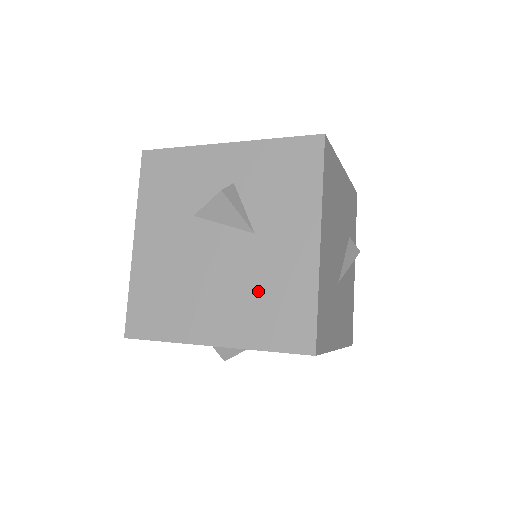
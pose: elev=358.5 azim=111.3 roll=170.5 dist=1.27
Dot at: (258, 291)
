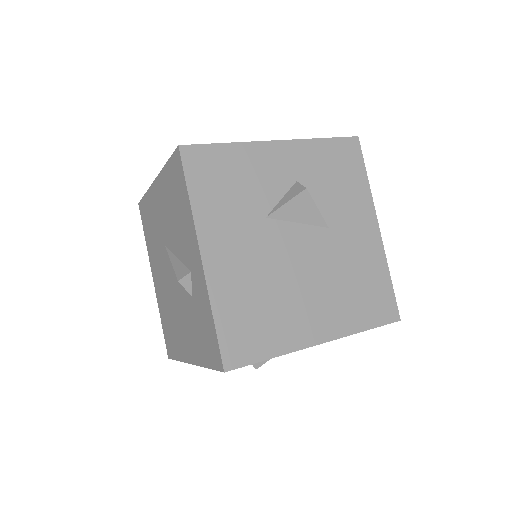
Dot at: (346, 280)
